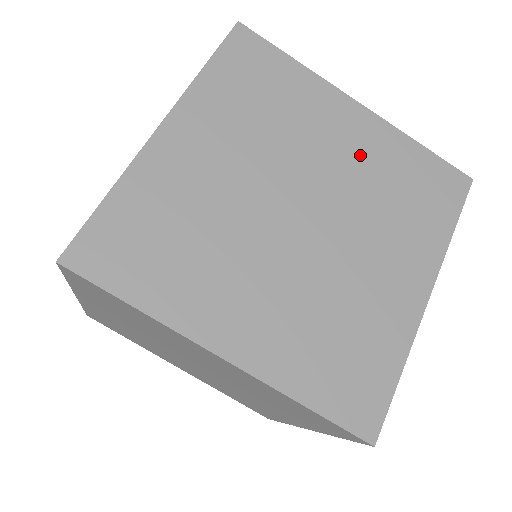
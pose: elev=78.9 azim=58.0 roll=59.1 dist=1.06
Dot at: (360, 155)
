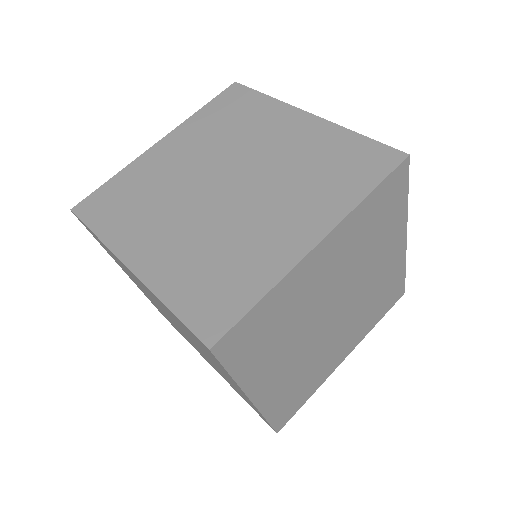
Dot at: (381, 275)
